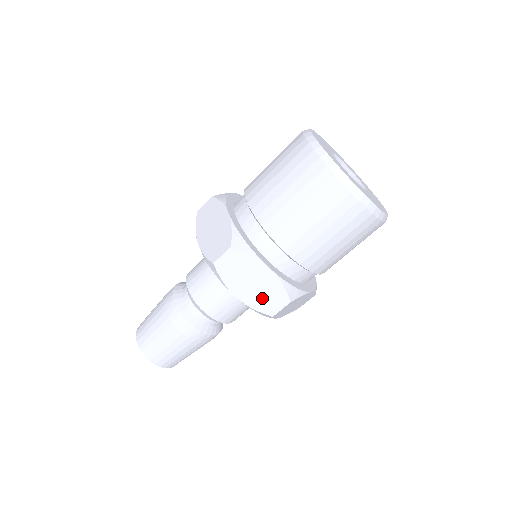
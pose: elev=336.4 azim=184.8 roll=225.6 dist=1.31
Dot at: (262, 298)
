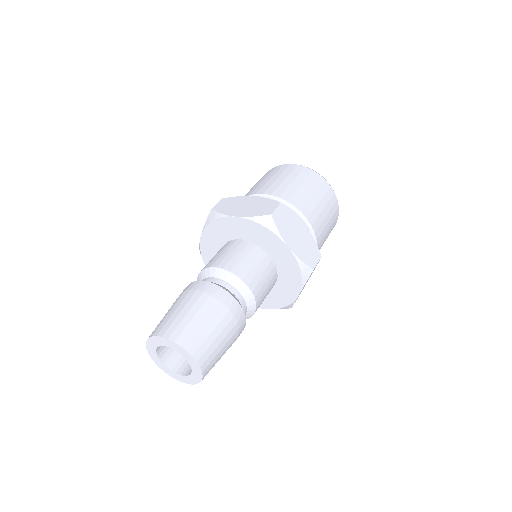
Dot at: (305, 251)
